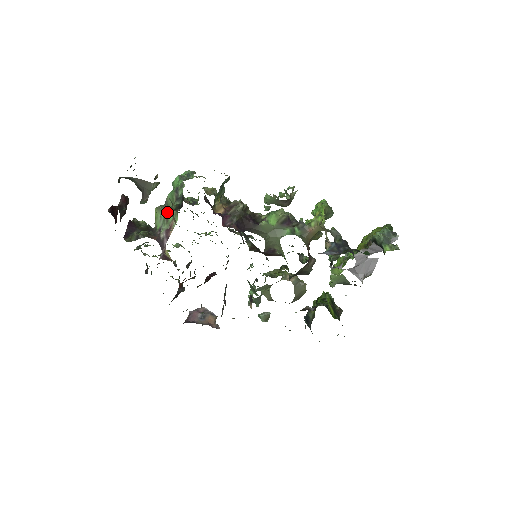
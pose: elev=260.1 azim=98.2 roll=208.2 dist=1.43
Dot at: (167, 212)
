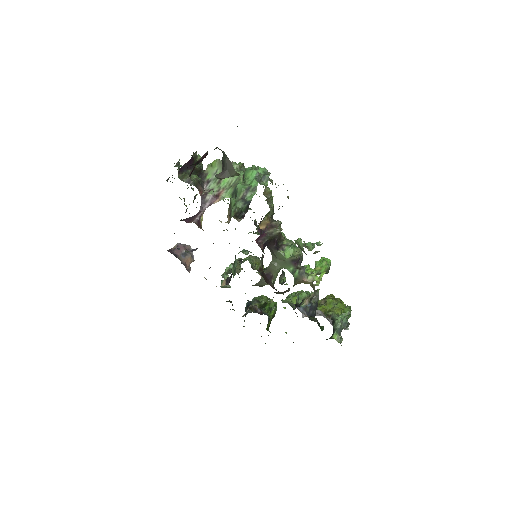
Dot at: occluded
